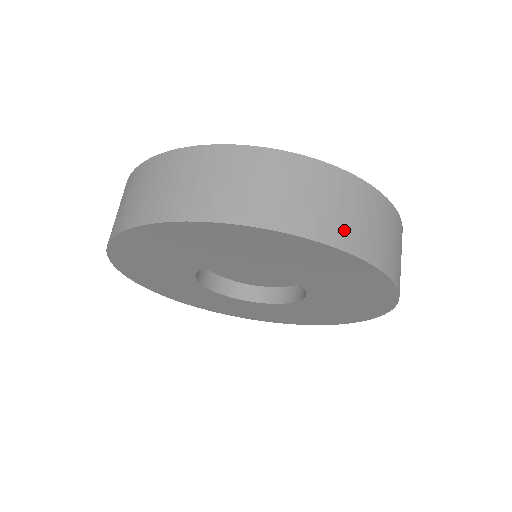
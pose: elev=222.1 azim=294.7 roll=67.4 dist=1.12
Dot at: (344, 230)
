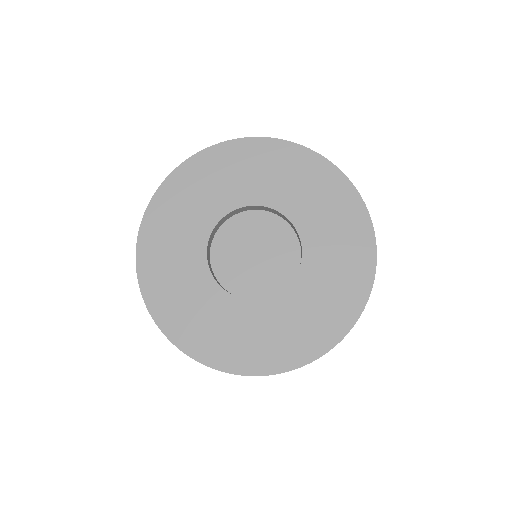
Dot at: occluded
